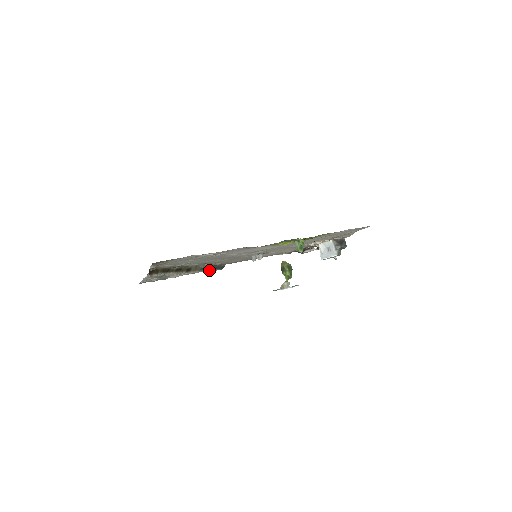
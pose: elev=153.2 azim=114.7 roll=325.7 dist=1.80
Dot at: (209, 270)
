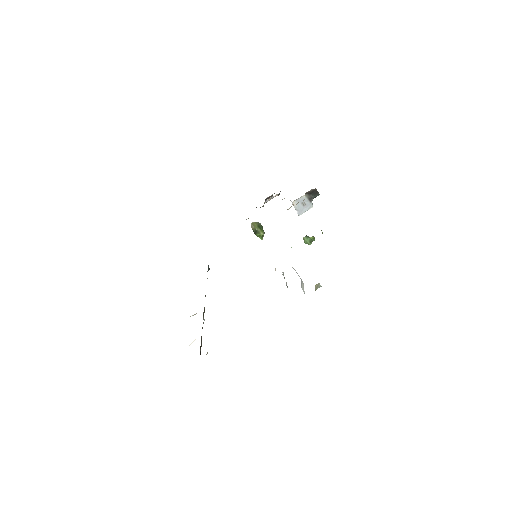
Dot at: occluded
